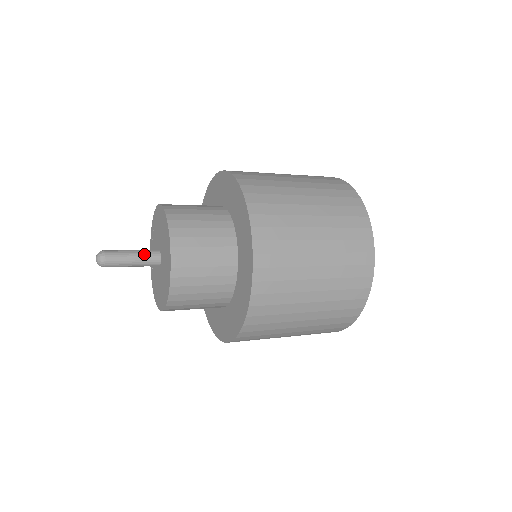
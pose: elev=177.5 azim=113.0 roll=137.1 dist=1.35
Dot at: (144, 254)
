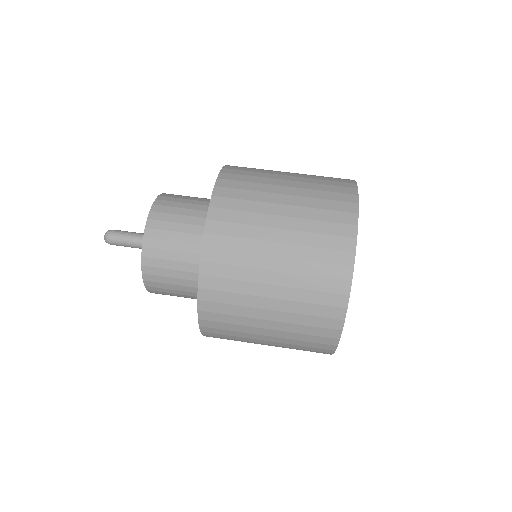
Dot at: occluded
